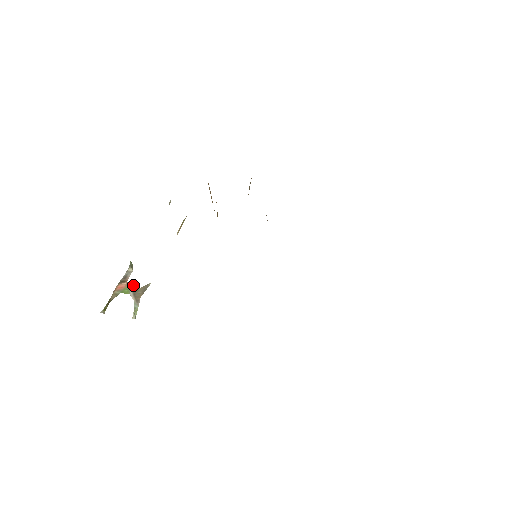
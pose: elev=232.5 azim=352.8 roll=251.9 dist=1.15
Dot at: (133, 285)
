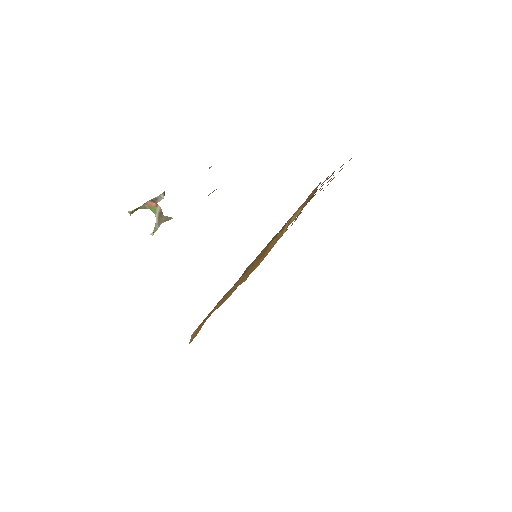
Dot at: (161, 210)
